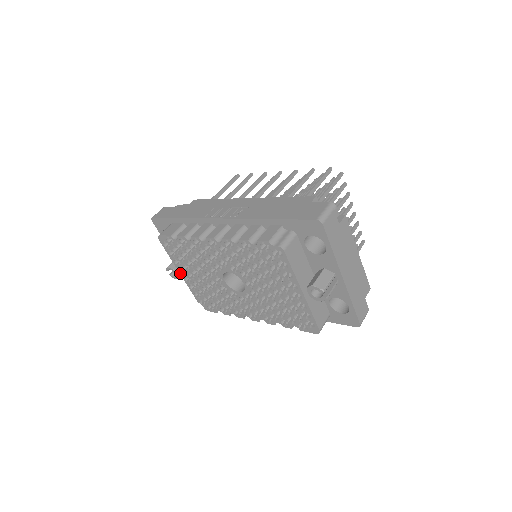
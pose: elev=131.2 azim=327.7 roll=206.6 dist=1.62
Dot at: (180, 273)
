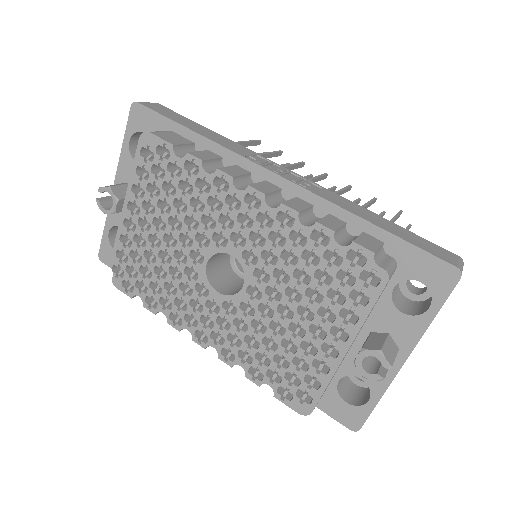
Dot at: (124, 208)
